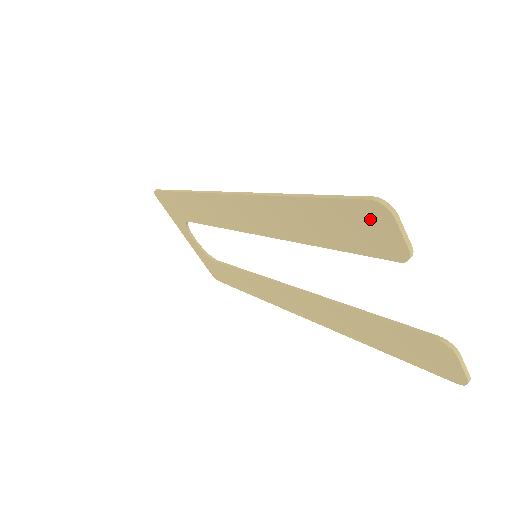
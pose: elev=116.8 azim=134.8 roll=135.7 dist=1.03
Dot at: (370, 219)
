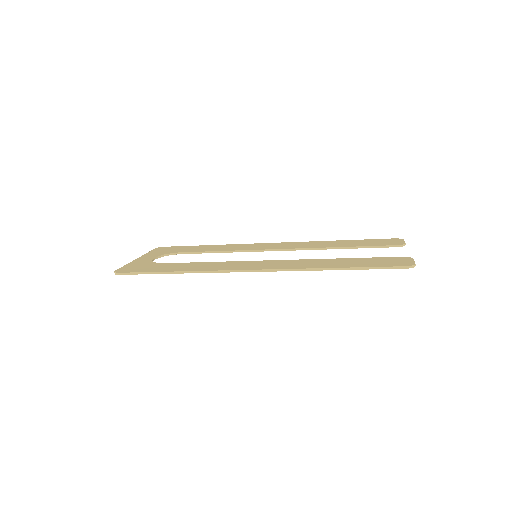
Dot at: occluded
